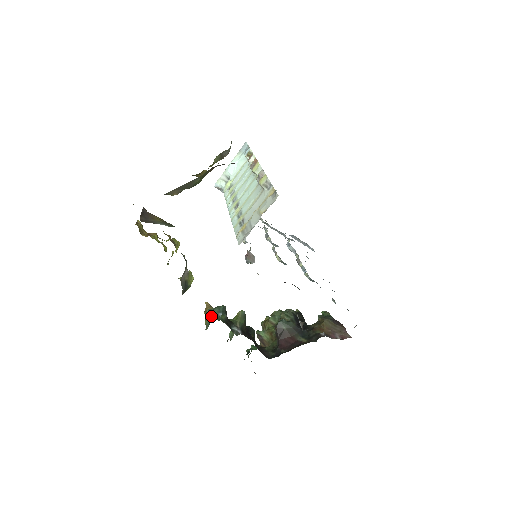
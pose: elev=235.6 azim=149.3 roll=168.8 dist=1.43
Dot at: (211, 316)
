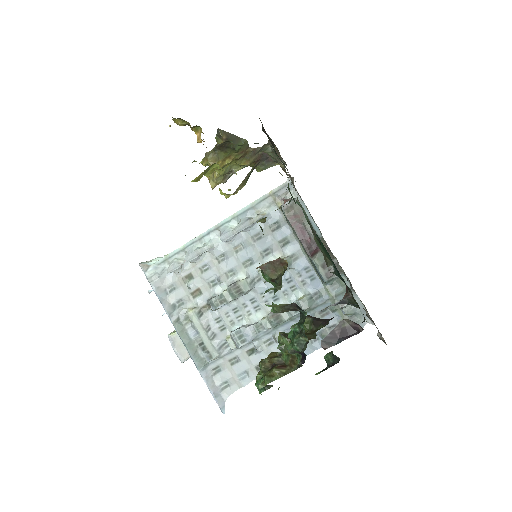
Dot at: occluded
